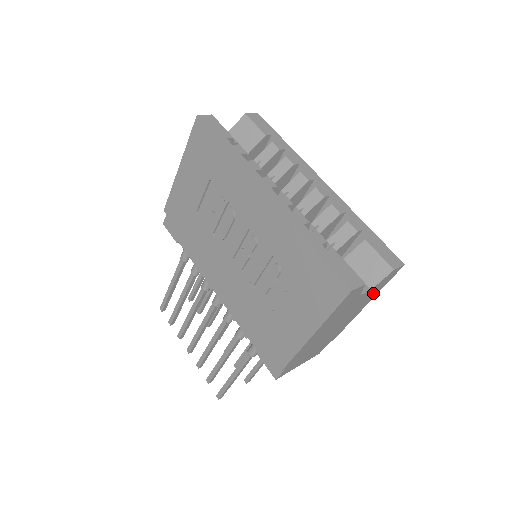
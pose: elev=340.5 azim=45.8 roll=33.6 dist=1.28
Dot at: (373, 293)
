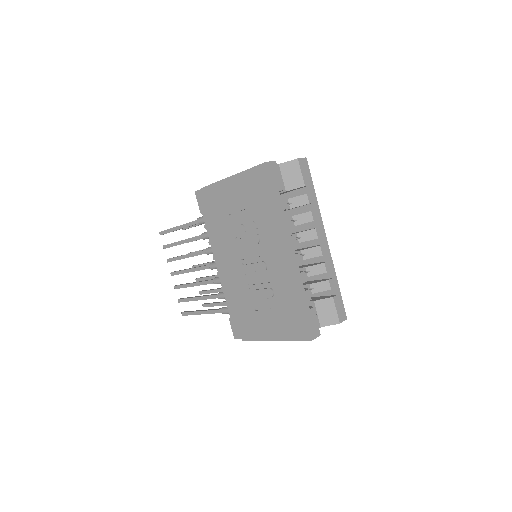
Dot at: occluded
